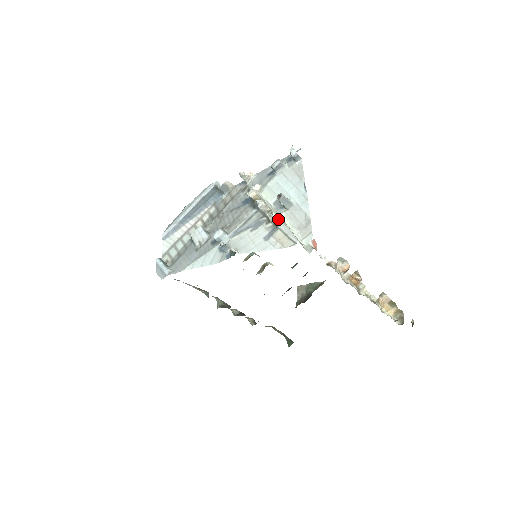
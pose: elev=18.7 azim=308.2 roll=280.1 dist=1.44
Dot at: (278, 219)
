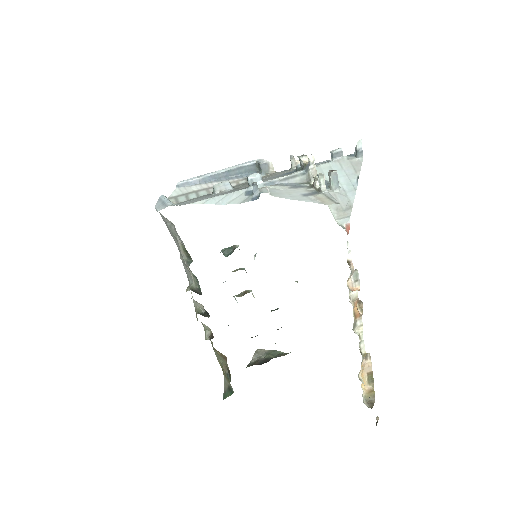
Dot at: (324, 185)
